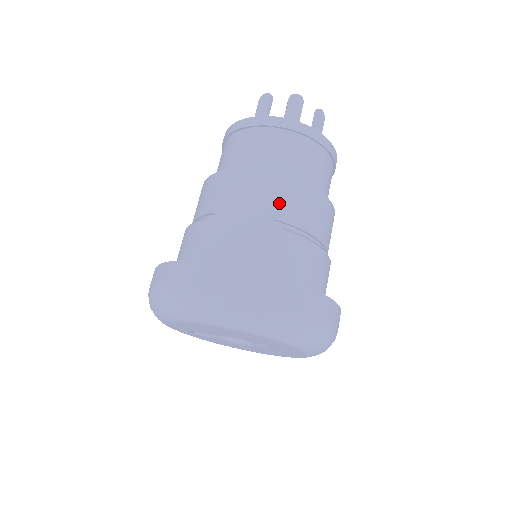
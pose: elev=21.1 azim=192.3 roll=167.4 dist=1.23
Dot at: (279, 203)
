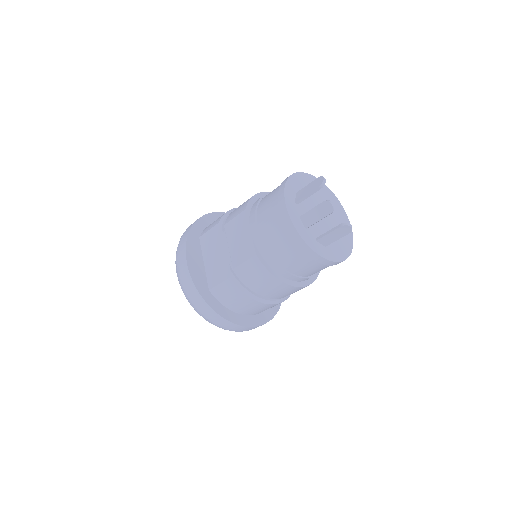
Dot at: (241, 262)
